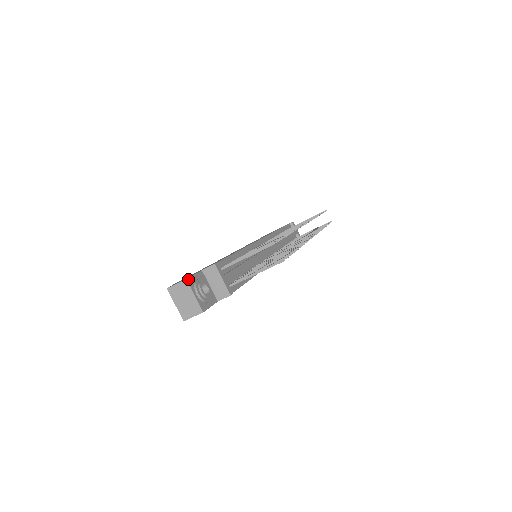
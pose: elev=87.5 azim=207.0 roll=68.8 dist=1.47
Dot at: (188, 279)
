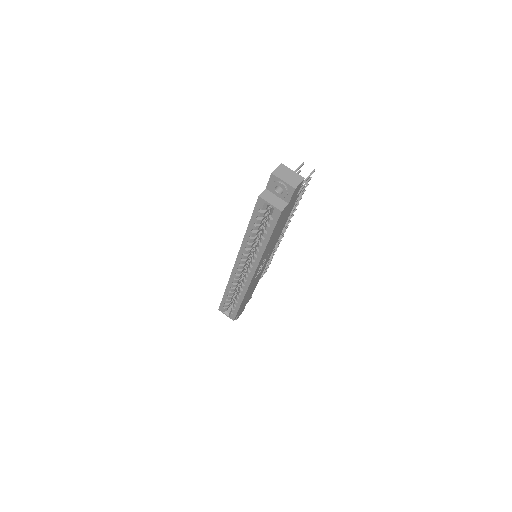
Dot at: (281, 165)
